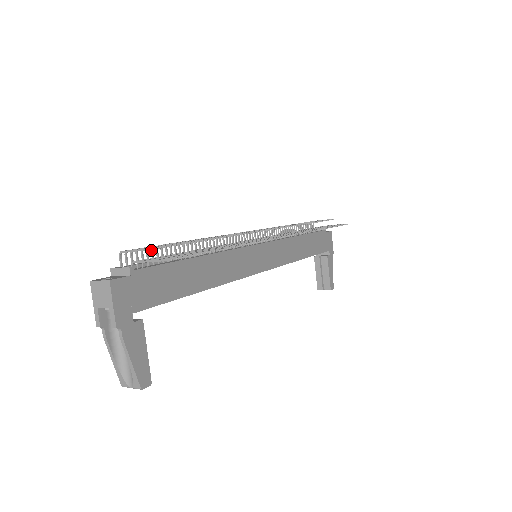
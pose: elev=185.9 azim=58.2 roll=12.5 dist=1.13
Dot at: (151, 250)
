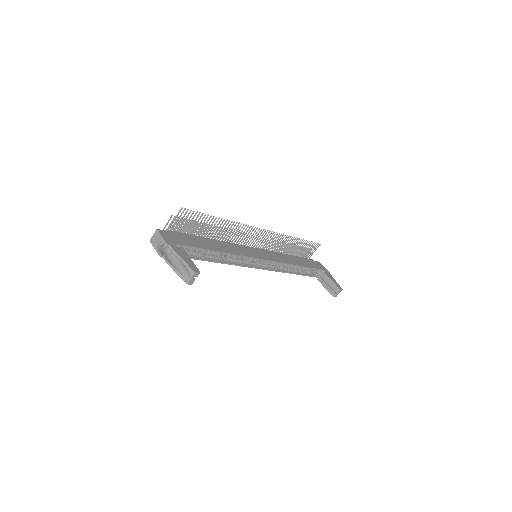
Dot at: occluded
